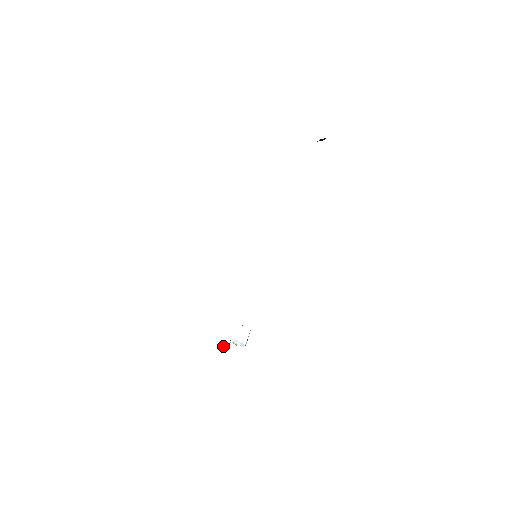
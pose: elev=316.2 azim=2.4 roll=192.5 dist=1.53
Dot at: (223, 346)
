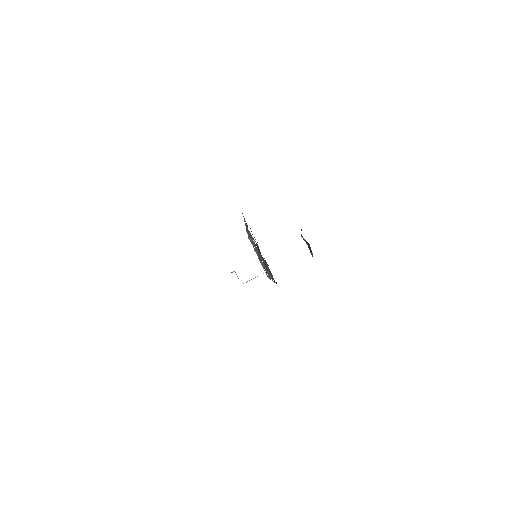
Dot at: occluded
